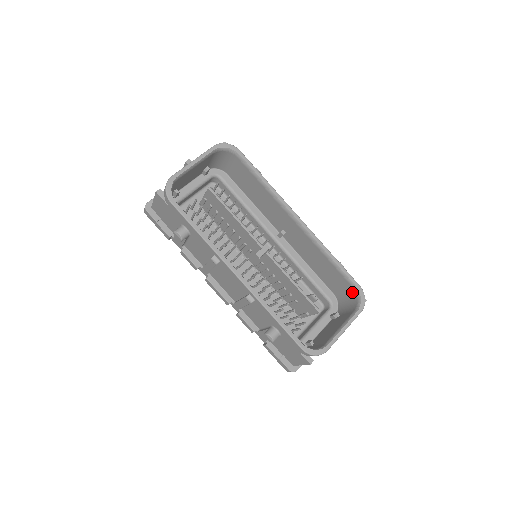
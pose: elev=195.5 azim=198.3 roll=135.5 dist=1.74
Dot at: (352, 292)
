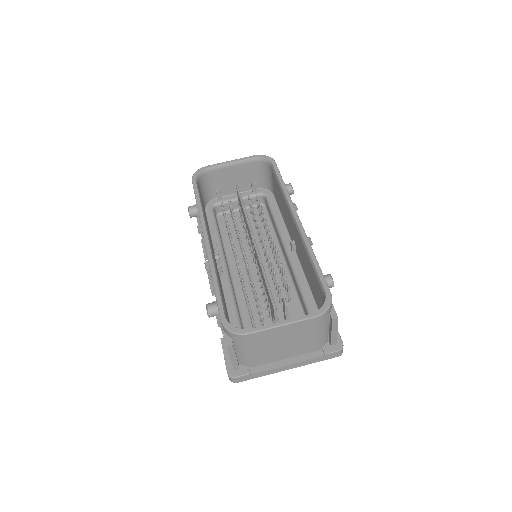
Dot at: occluded
